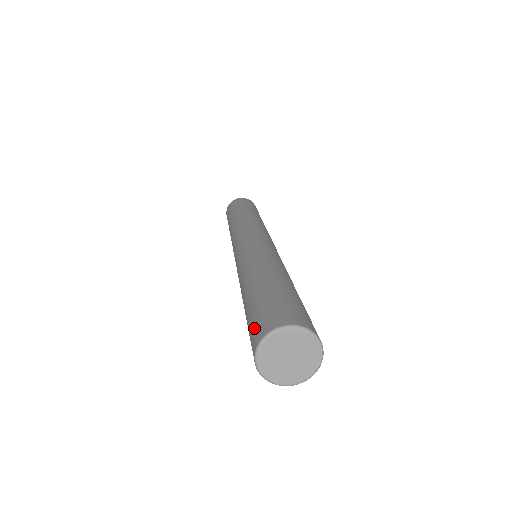
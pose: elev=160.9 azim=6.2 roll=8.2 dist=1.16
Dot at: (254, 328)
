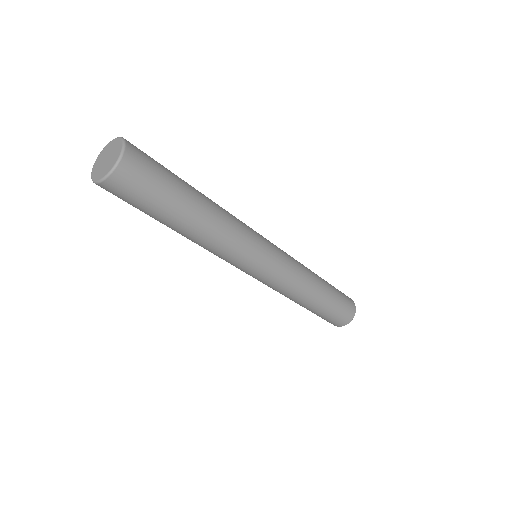
Dot at: occluded
